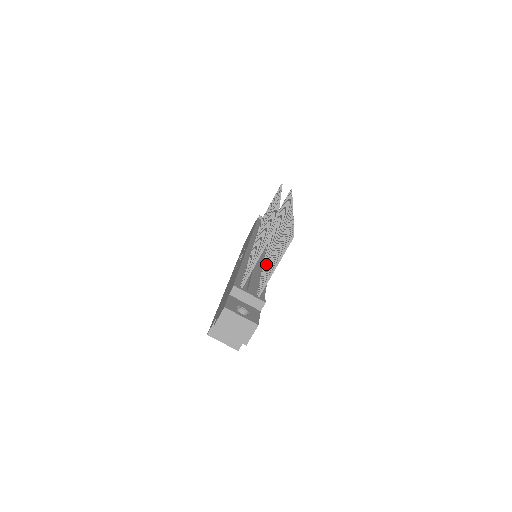
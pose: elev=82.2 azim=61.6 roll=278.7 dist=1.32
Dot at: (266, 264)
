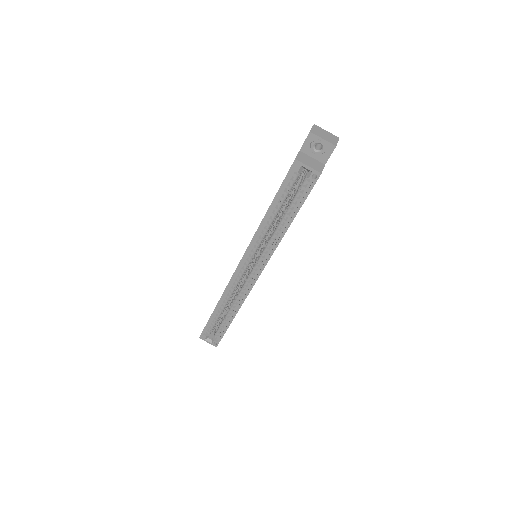
Dot at: occluded
